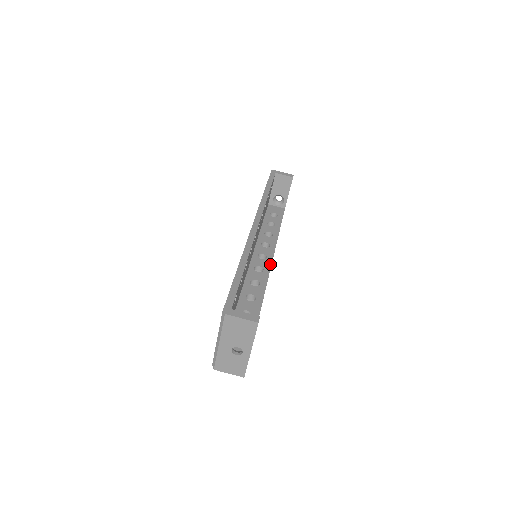
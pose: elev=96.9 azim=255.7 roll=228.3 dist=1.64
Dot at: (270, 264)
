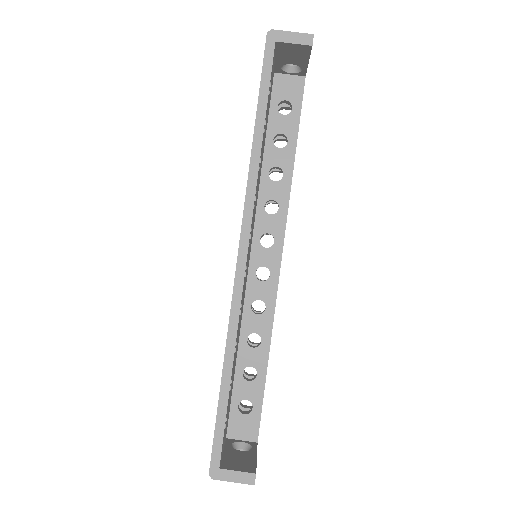
Dot at: (279, 257)
